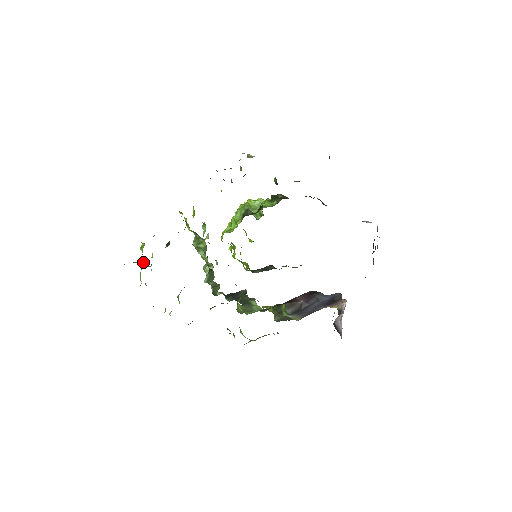
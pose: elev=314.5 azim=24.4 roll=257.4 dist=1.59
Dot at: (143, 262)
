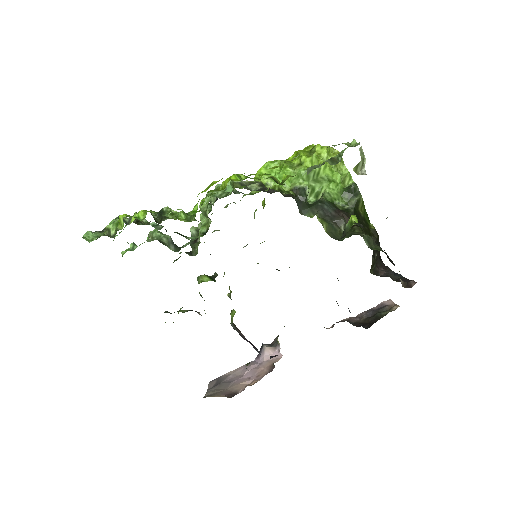
Dot at: (114, 232)
